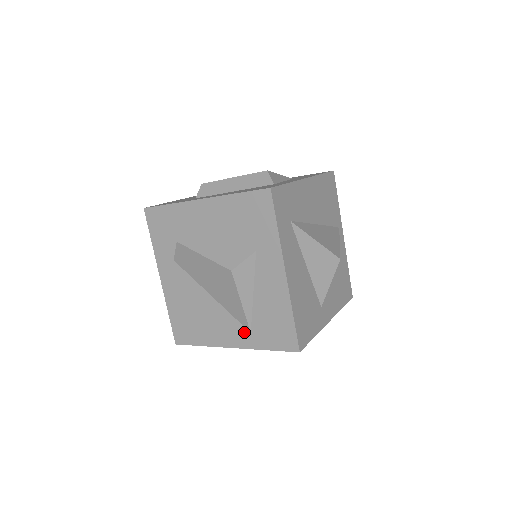
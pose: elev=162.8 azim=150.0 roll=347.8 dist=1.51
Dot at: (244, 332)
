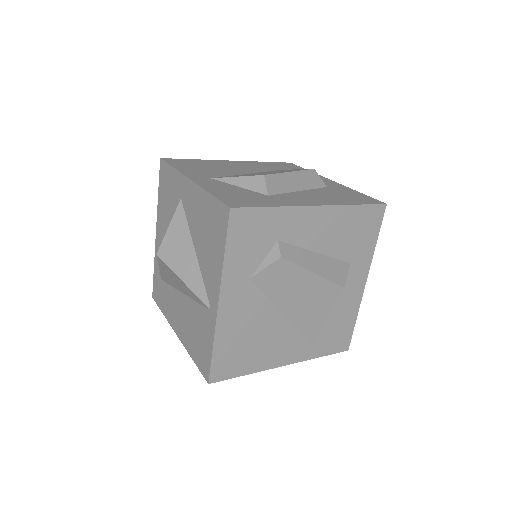
Dot at: (305, 346)
